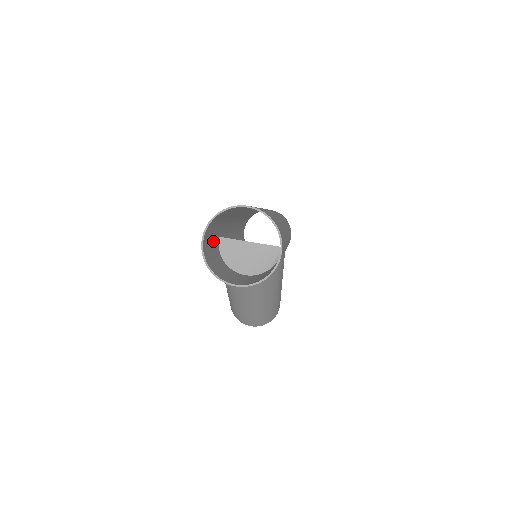
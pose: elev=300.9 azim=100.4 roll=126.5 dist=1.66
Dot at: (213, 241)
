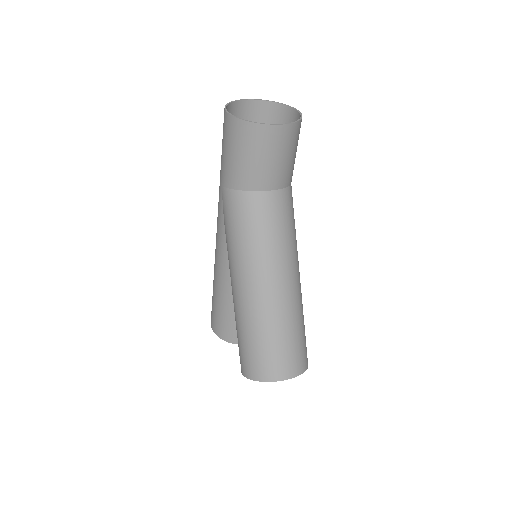
Dot at: (226, 161)
